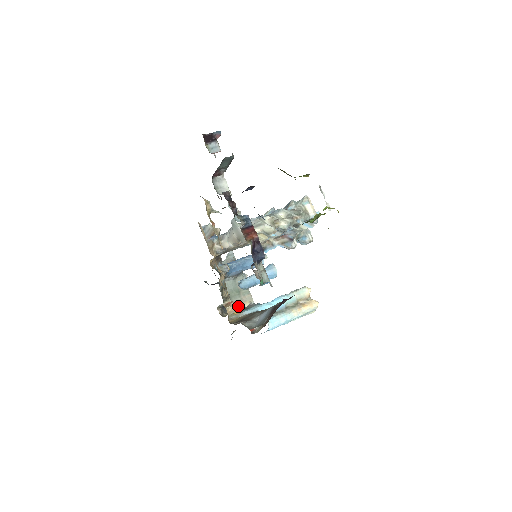
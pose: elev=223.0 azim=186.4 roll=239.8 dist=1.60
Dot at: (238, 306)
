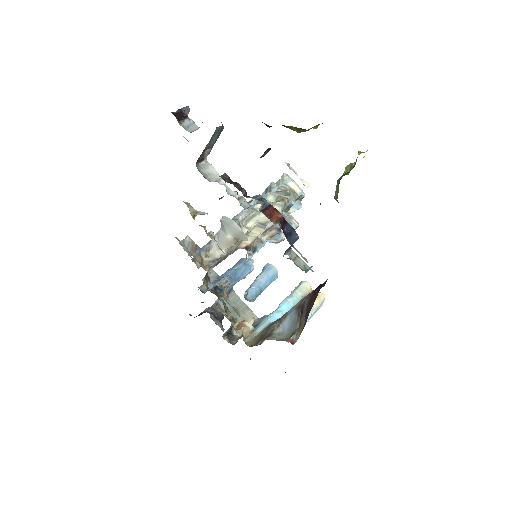
Dot at: occluded
